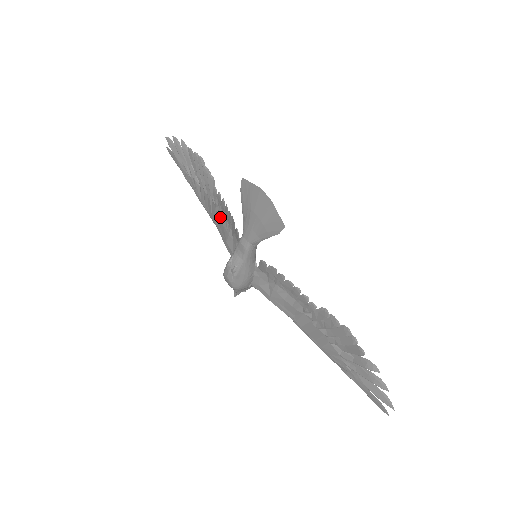
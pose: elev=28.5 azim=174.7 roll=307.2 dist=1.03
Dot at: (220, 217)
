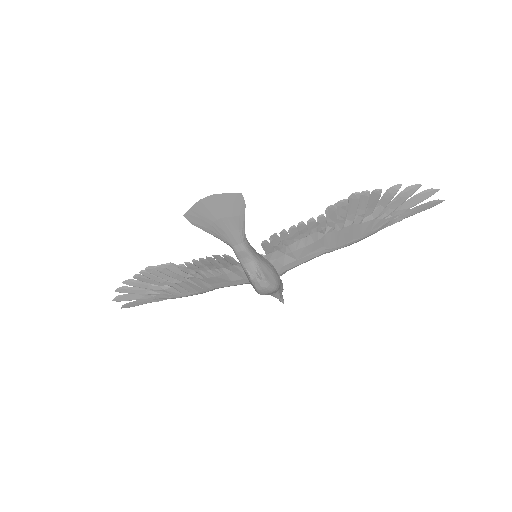
Dot at: (207, 277)
